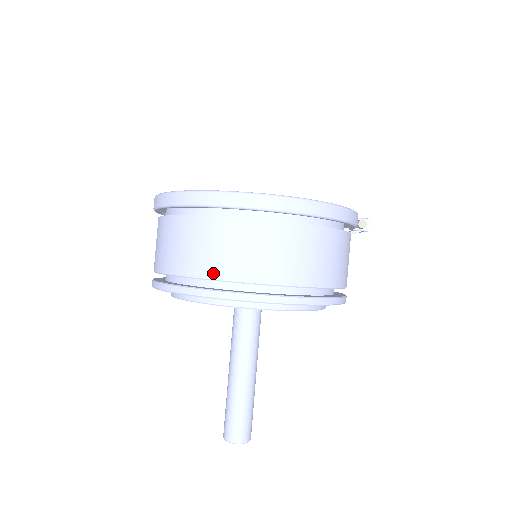
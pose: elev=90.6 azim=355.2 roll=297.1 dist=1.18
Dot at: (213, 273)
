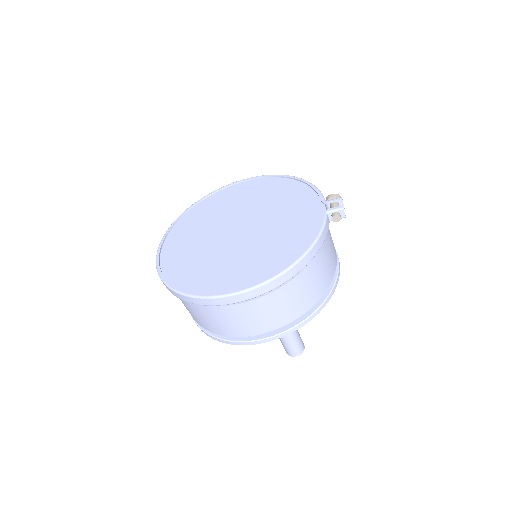
Dot at: (215, 331)
